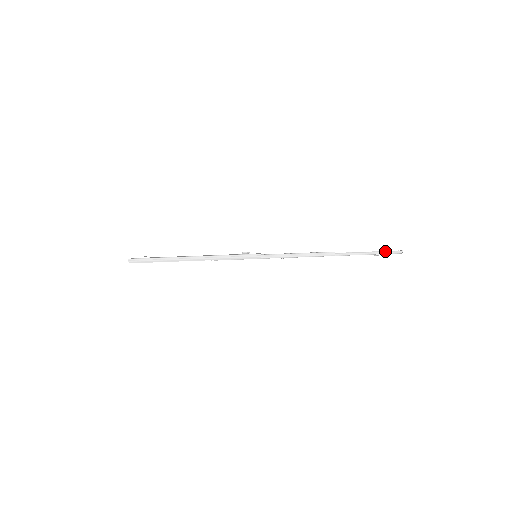
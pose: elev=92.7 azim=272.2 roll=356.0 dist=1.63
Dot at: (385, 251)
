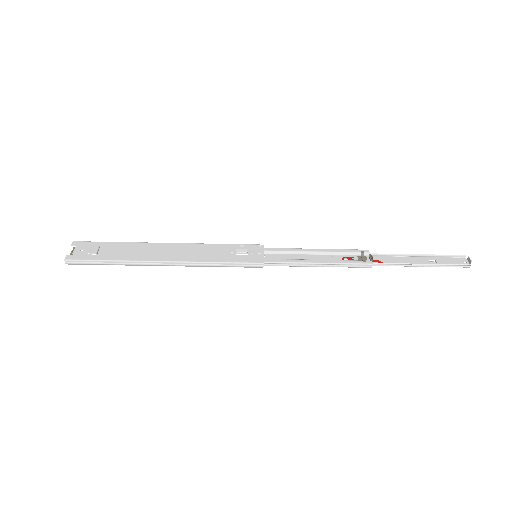
Dot at: (446, 264)
